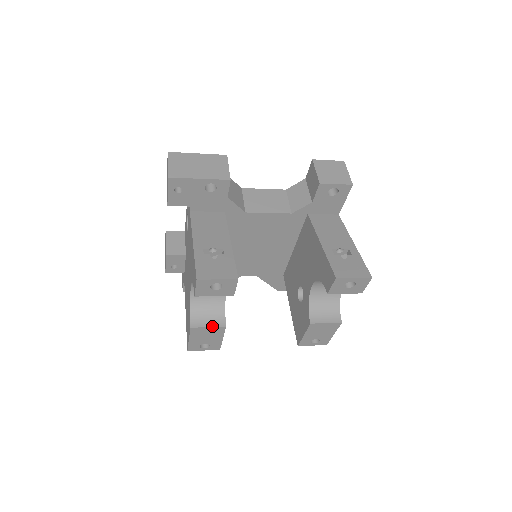
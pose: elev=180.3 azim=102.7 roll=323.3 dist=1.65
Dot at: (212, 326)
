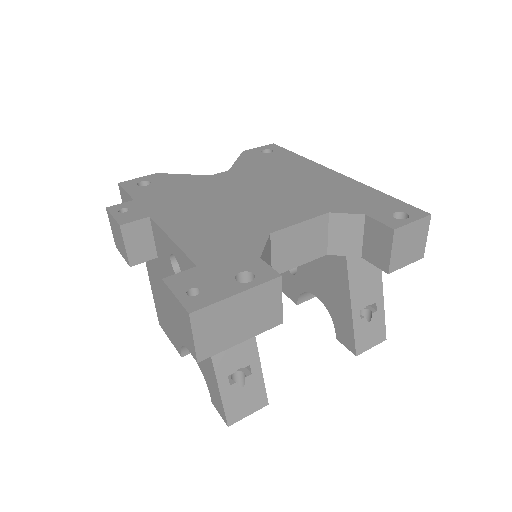
Dot at: occluded
